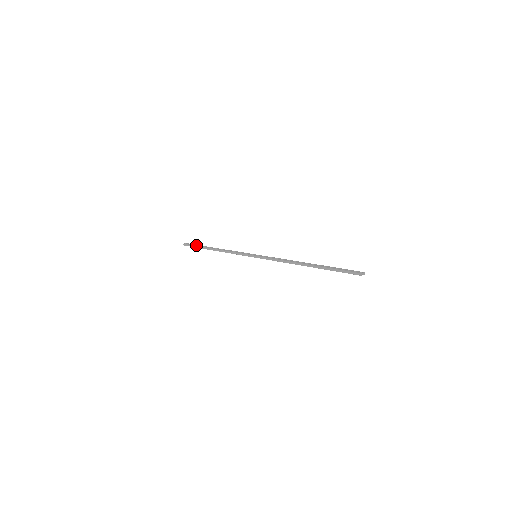
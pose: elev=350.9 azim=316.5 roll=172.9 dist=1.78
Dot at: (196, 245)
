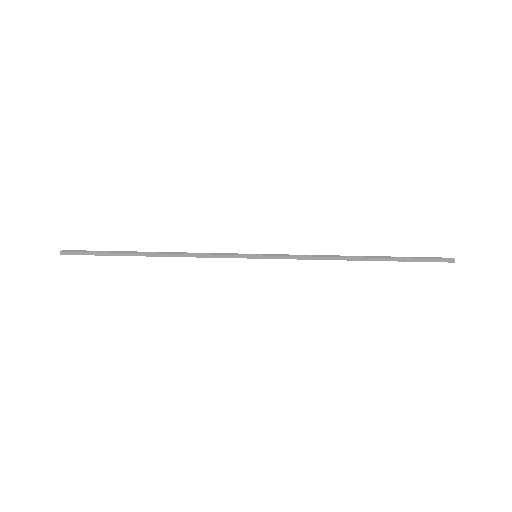
Dot at: (99, 251)
